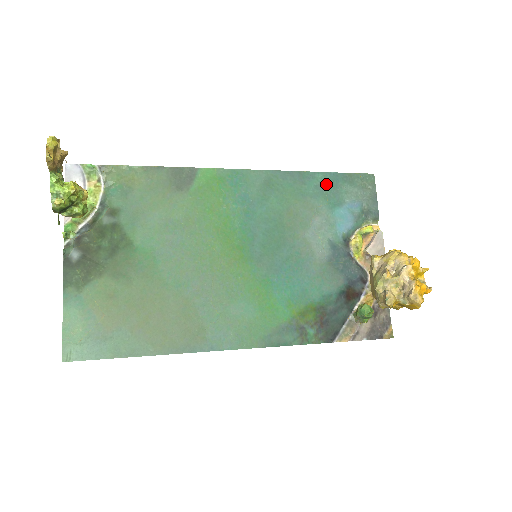
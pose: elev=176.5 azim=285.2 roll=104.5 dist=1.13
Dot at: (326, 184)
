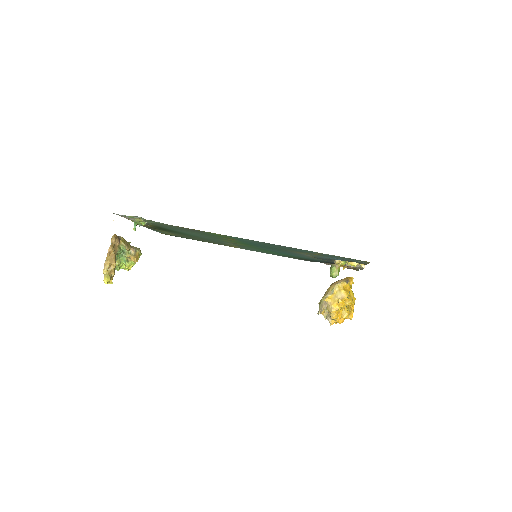
Dot at: occluded
